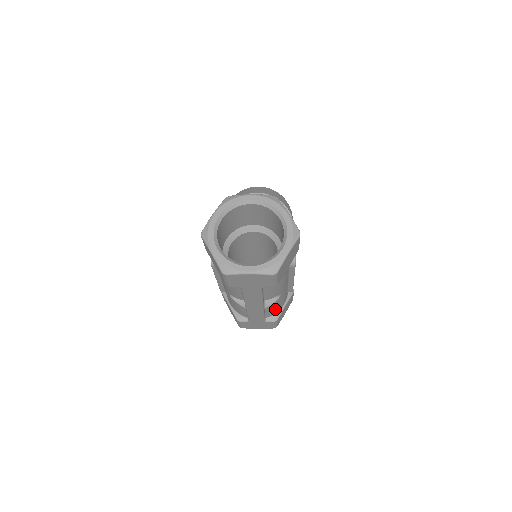
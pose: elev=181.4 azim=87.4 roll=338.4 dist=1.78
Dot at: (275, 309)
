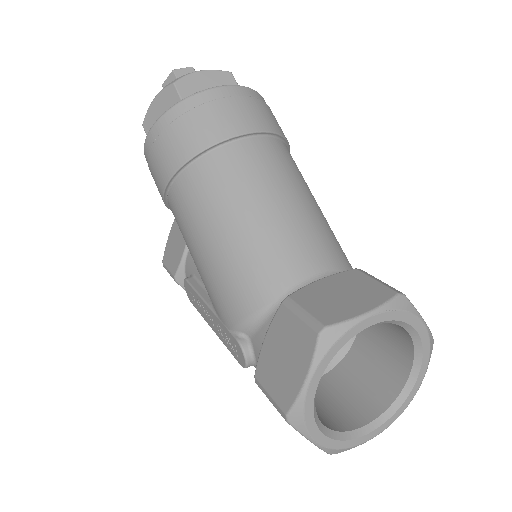
Dot at: occluded
